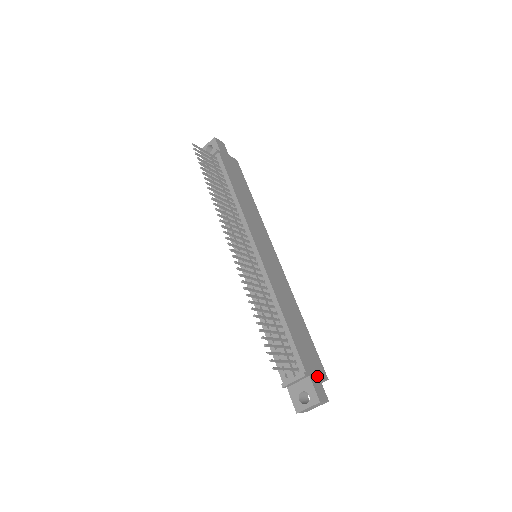
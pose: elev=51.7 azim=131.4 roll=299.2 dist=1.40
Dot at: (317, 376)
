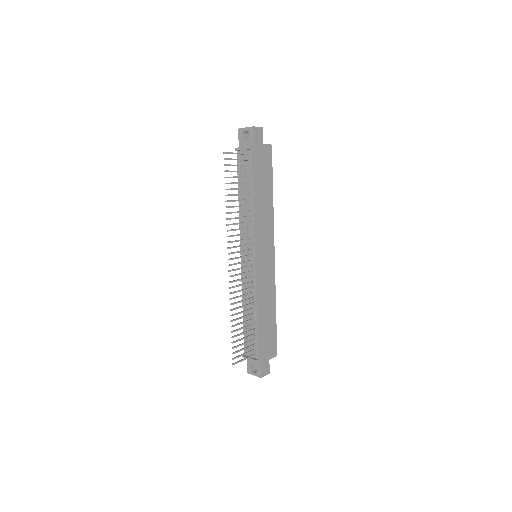
Dot at: (268, 358)
